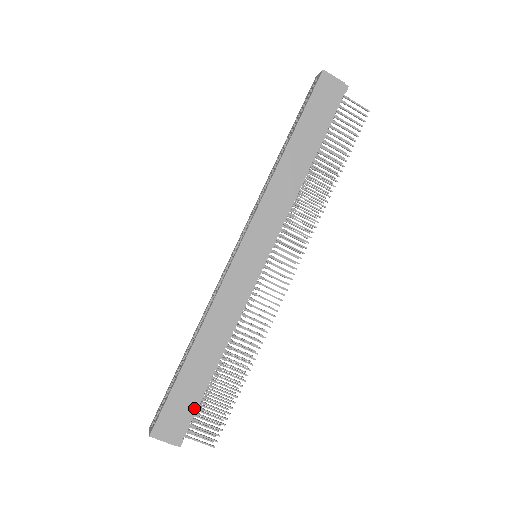
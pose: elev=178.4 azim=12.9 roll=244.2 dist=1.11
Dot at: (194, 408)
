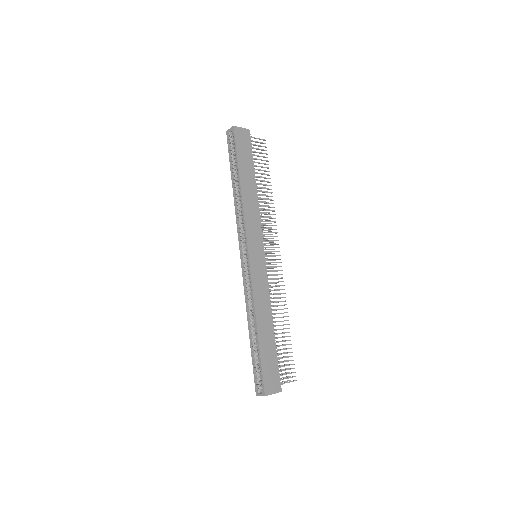
Dot at: (276, 364)
